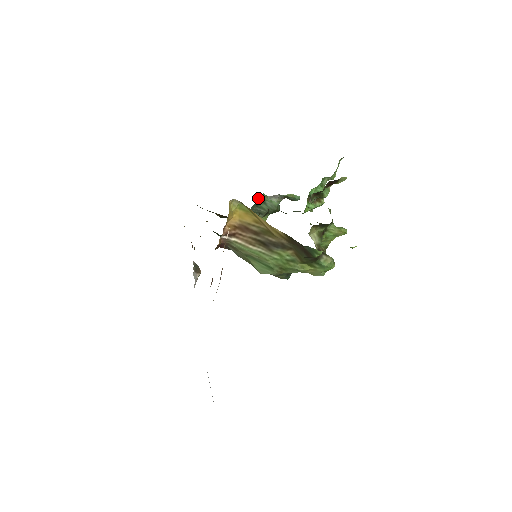
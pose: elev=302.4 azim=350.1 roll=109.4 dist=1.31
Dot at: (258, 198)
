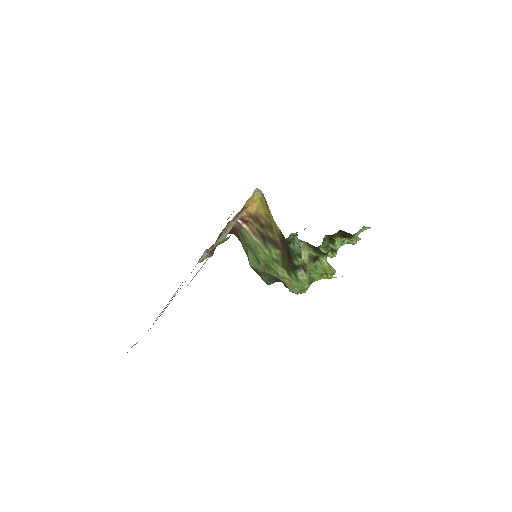
Dot at: (290, 235)
